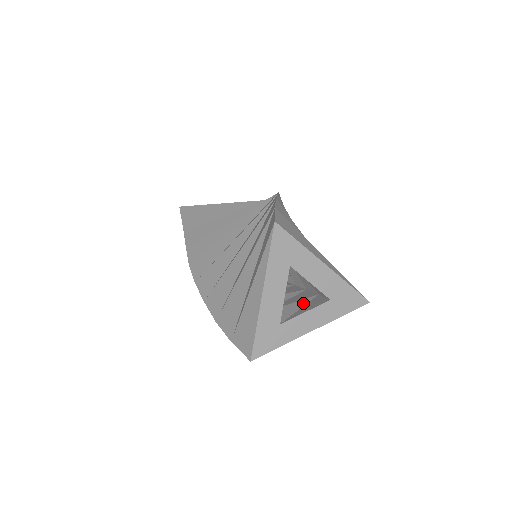
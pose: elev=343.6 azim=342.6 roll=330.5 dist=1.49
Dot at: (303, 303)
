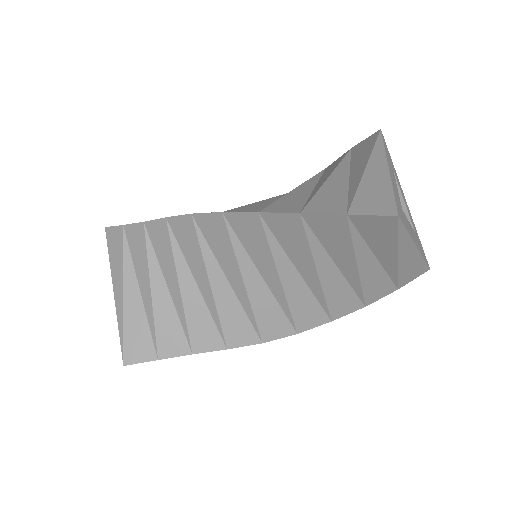
Dot at: occluded
